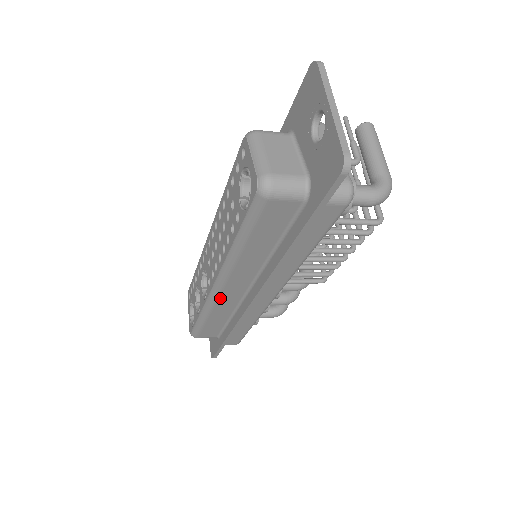
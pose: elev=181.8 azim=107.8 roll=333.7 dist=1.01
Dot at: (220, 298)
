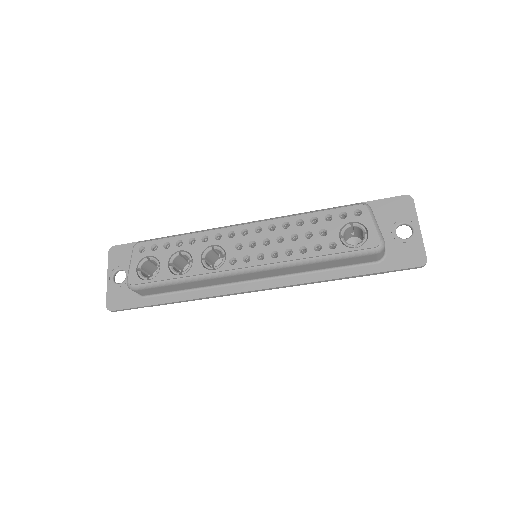
Dot at: (231, 276)
